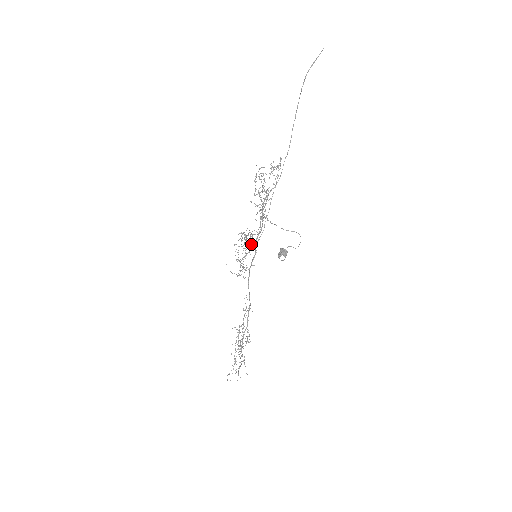
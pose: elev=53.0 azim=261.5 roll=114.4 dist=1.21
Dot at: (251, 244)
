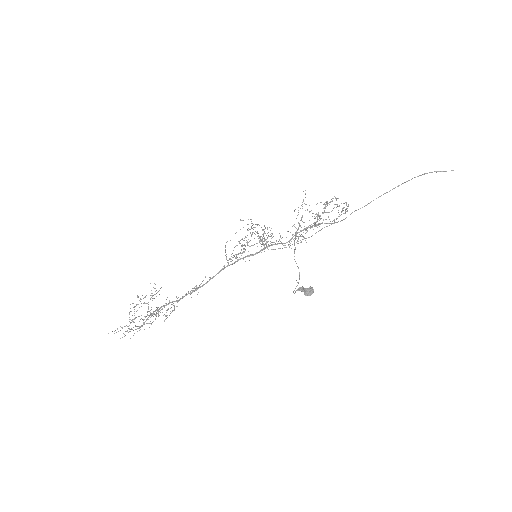
Dot at: occluded
